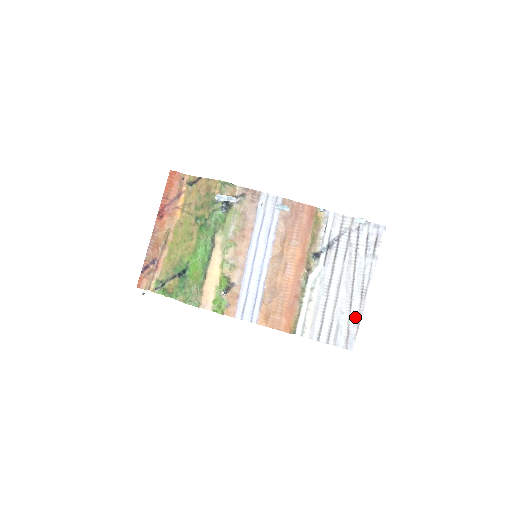
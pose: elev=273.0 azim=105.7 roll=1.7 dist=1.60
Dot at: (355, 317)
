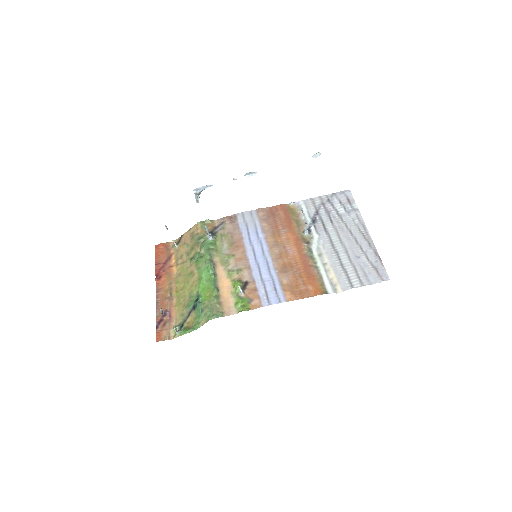
Dot at: (372, 255)
